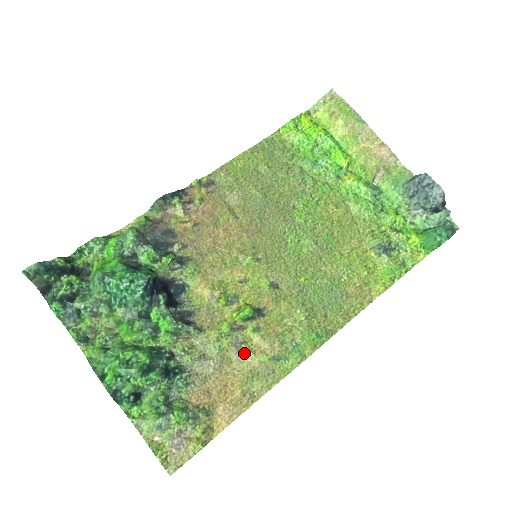
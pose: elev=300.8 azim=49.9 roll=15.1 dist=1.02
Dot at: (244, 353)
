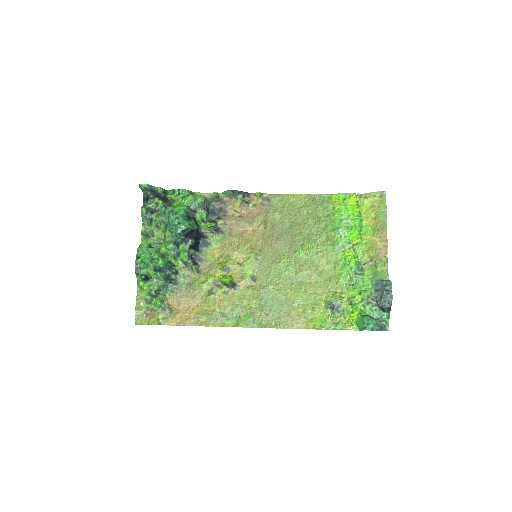
Dot at: (210, 299)
